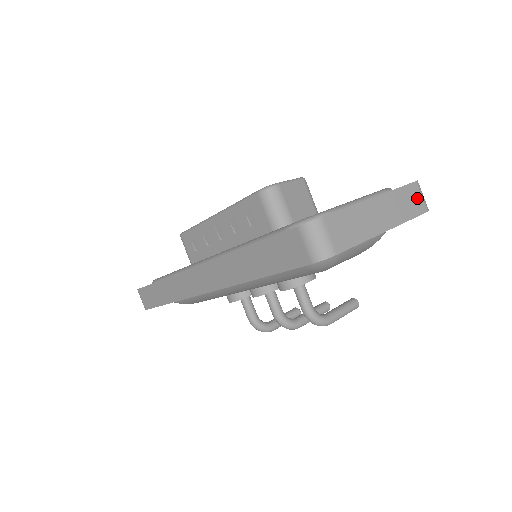
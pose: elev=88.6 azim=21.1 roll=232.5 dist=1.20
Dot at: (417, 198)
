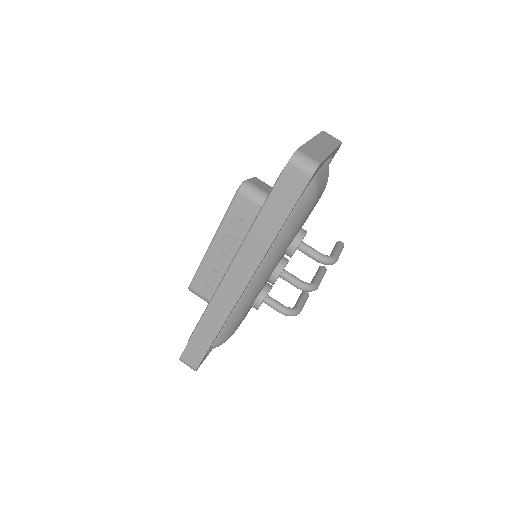
Dot at: (331, 137)
